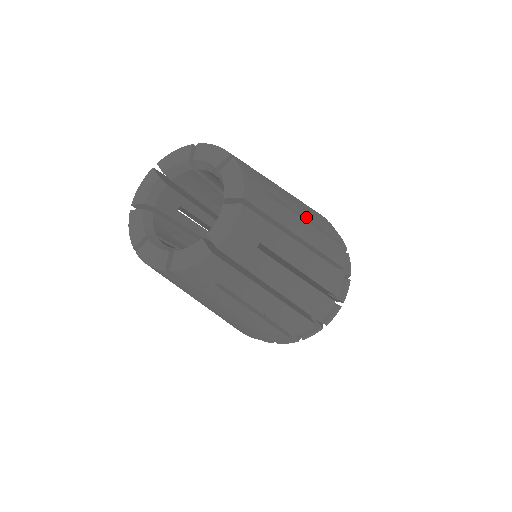
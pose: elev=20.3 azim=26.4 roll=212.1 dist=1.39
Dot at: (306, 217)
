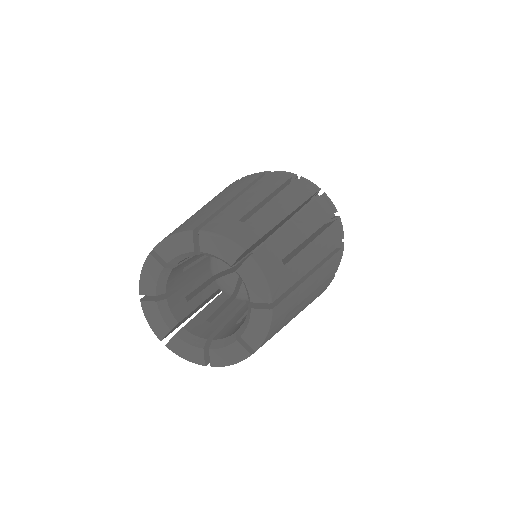
Dot at: (310, 235)
